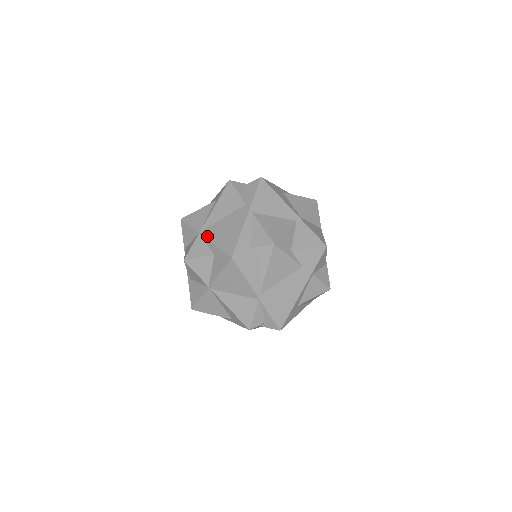
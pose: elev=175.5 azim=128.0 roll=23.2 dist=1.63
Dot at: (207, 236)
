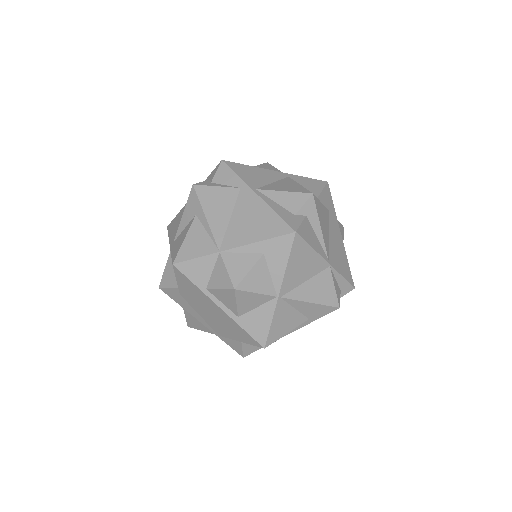
Dot at: (235, 245)
